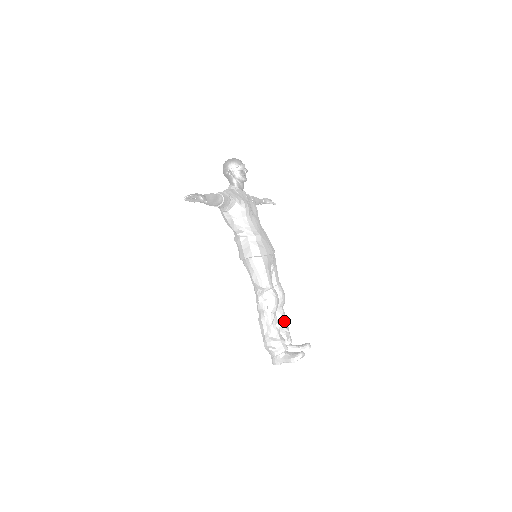
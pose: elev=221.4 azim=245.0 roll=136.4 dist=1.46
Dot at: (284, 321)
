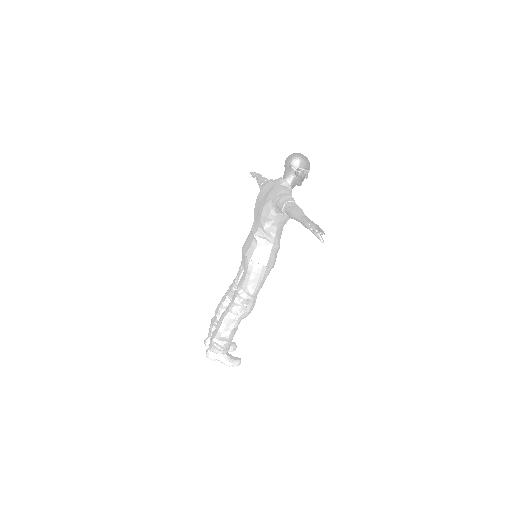
Dot at: occluded
